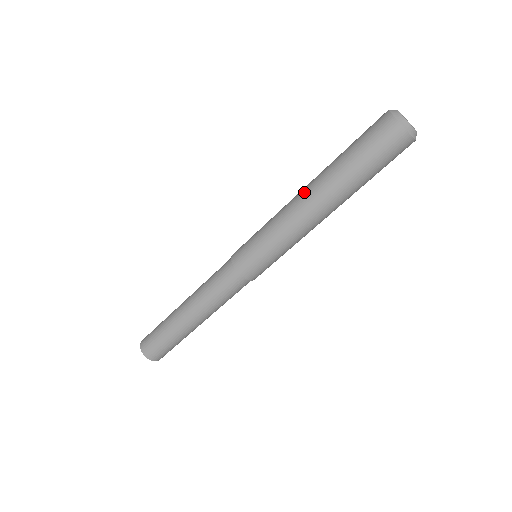
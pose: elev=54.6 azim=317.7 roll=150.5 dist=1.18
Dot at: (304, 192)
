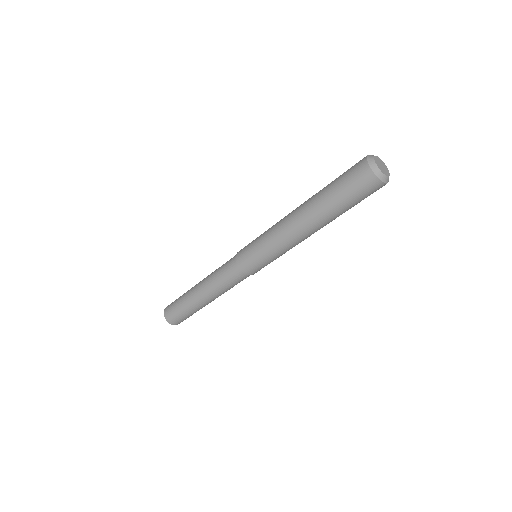
Dot at: (297, 221)
